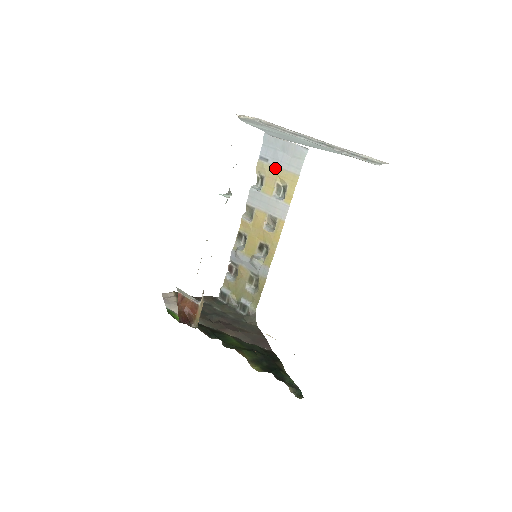
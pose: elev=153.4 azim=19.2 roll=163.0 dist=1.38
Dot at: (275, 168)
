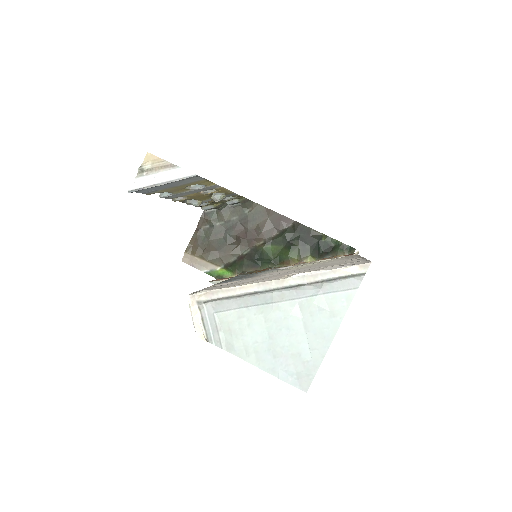
Dot at: (172, 188)
